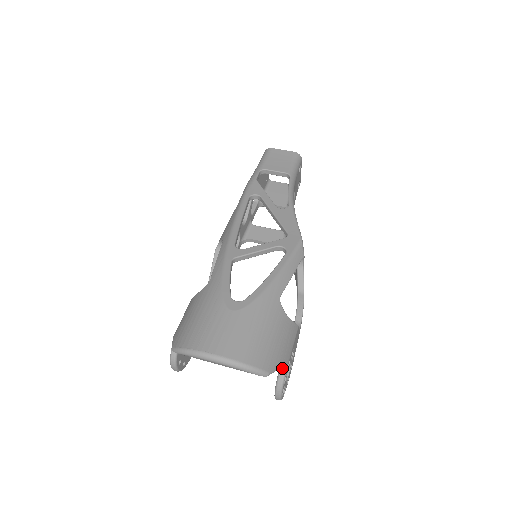
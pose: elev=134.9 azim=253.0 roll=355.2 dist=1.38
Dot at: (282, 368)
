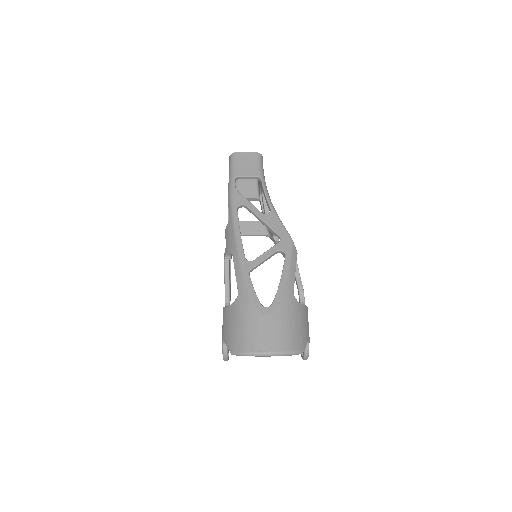
Dot at: occluded
